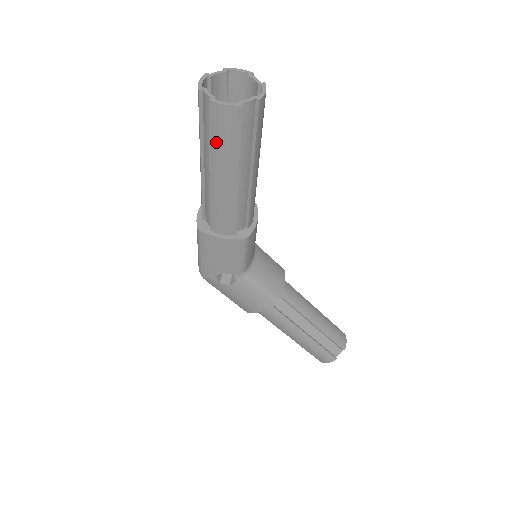
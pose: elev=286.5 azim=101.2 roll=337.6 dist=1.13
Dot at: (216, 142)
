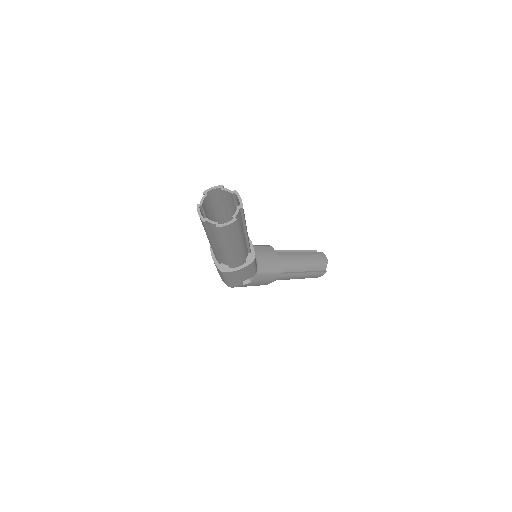
Dot at: (225, 239)
